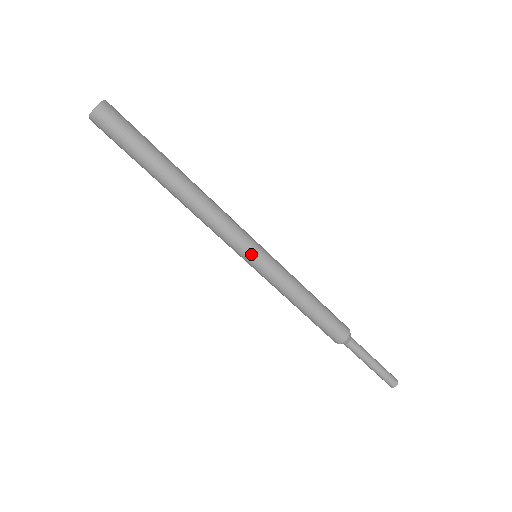
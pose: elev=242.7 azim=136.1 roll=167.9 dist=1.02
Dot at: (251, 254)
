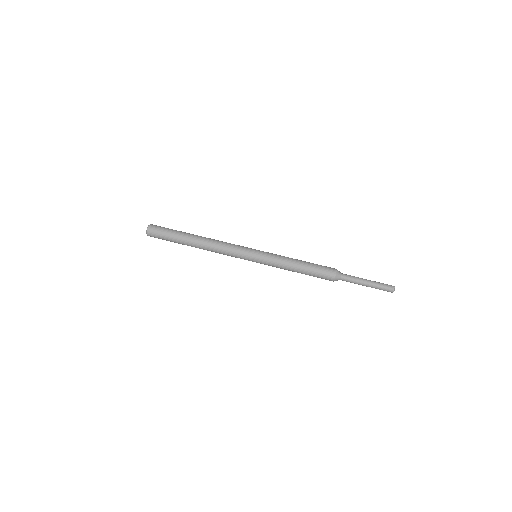
Dot at: (252, 250)
